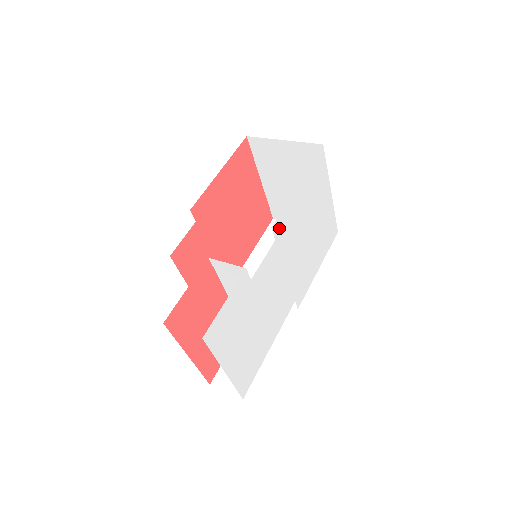
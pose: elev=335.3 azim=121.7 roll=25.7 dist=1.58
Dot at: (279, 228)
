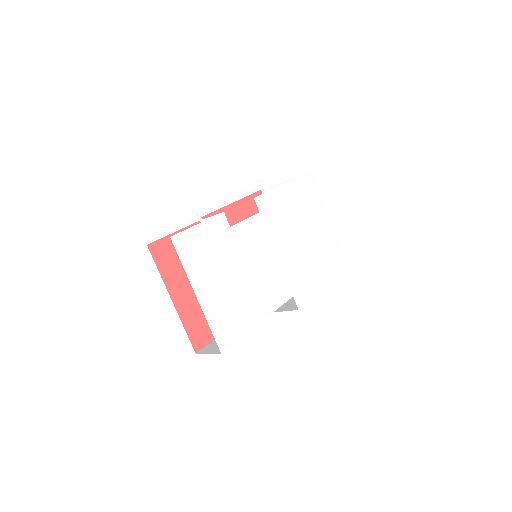
Dot at: (264, 205)
